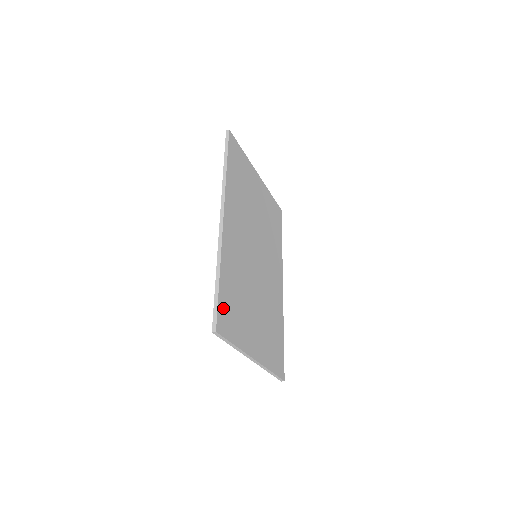
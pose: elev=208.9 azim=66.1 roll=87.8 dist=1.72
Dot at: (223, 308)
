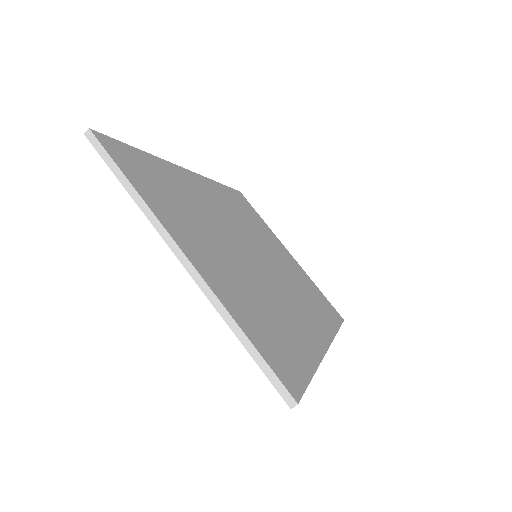
Dot at: (130, 155)
